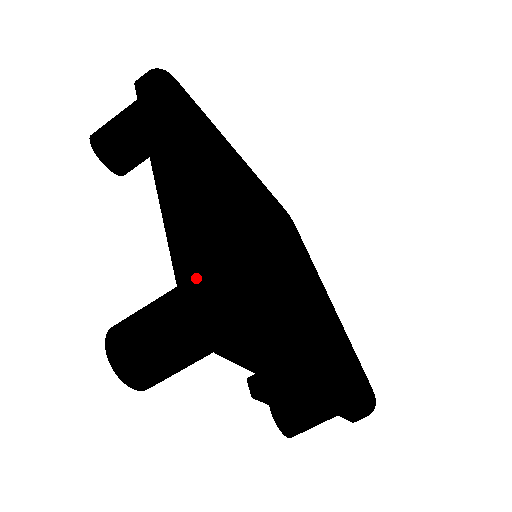
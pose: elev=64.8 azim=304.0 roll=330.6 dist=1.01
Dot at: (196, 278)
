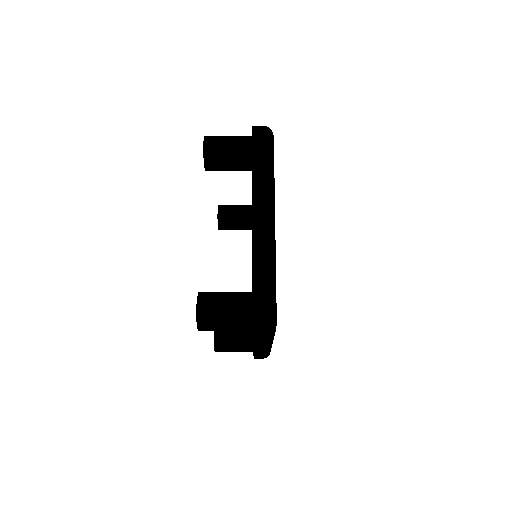
Dot at: (263, 306)
